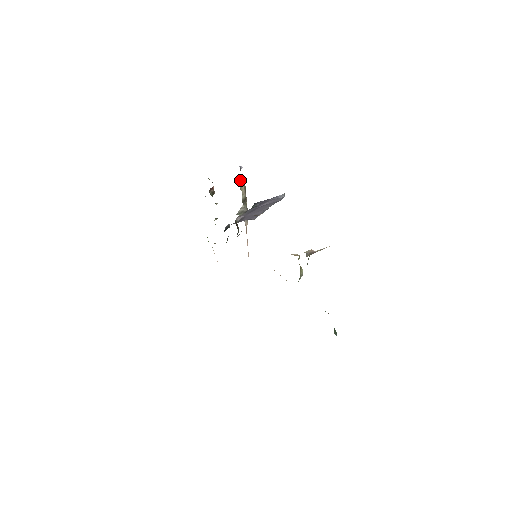
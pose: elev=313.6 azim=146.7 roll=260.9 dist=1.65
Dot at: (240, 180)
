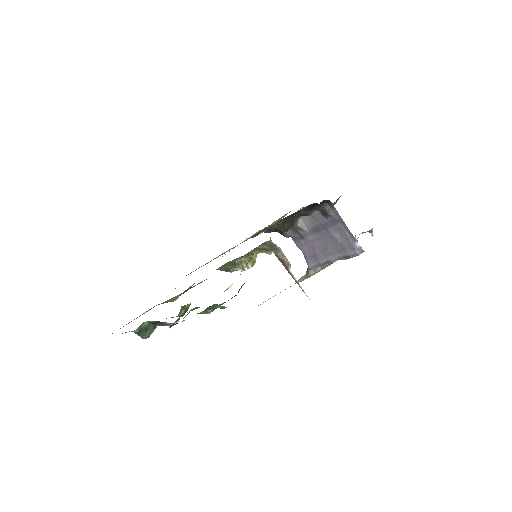
Dot at: occluded
